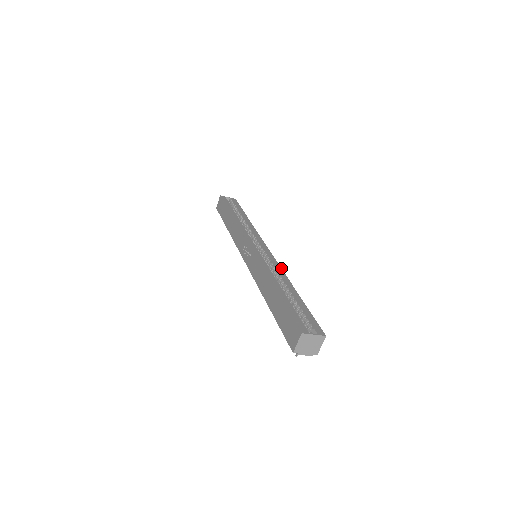
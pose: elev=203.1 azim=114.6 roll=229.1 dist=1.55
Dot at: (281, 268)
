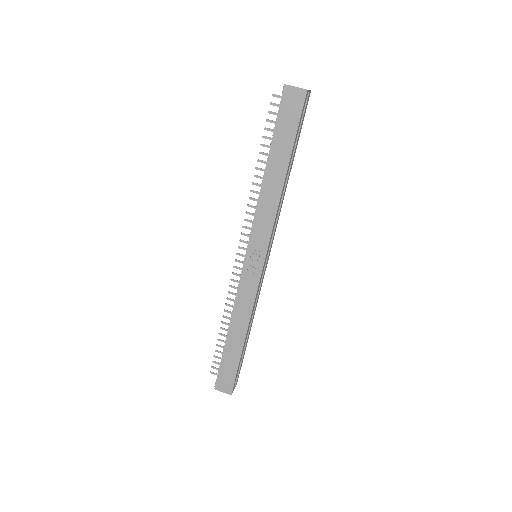
Dot at: occluded
